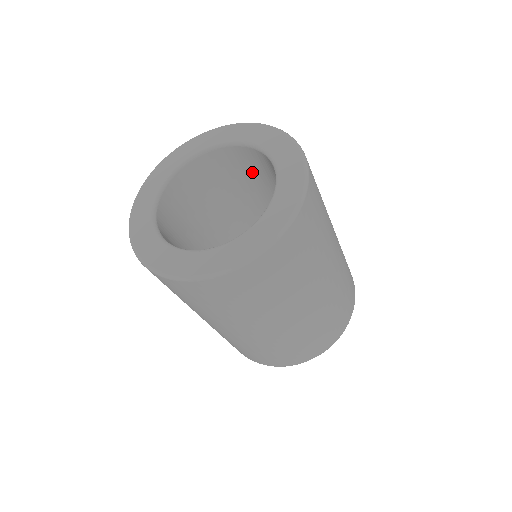
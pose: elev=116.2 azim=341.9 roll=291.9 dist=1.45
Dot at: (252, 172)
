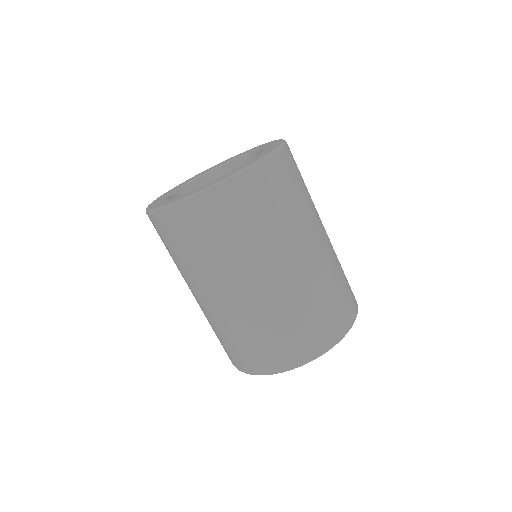
Dot at: occluded
